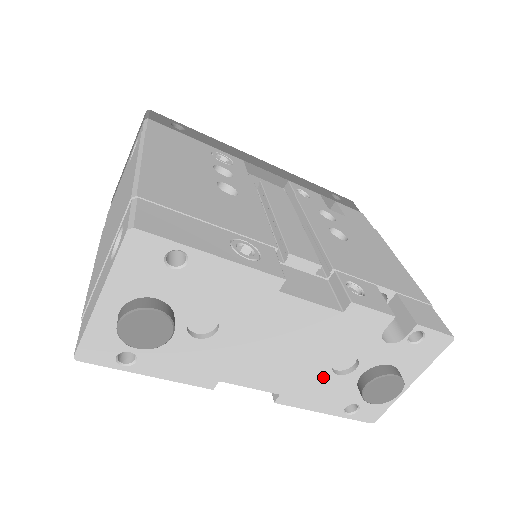
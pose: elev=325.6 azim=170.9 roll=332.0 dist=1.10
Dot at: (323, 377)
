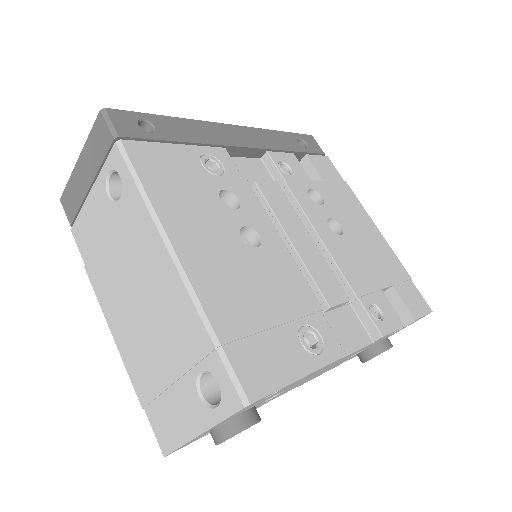
Dot at: occluded
